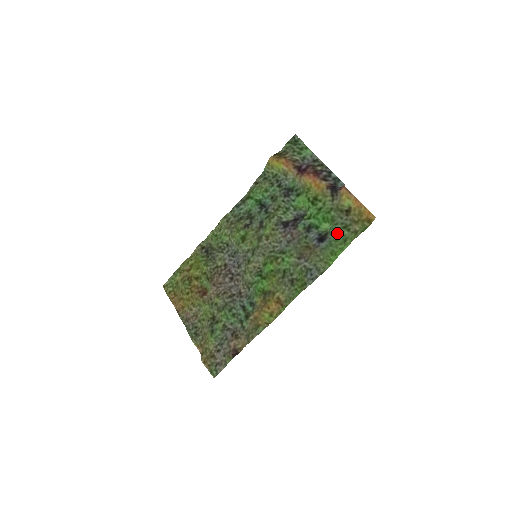
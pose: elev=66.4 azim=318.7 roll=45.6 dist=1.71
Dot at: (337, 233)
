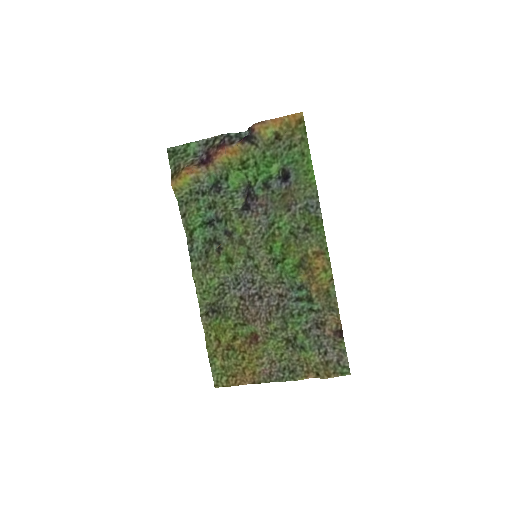
Dot at: (290, 158)
